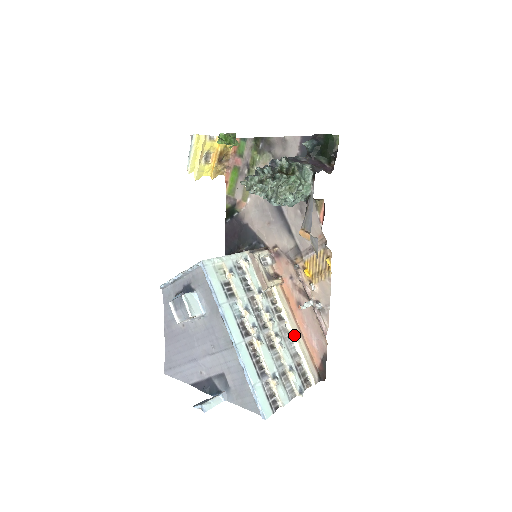
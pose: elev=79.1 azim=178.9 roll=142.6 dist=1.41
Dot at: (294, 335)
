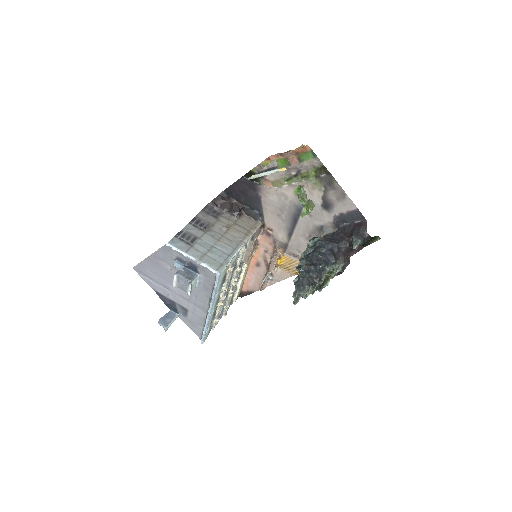
Dot at: (242, 279)
